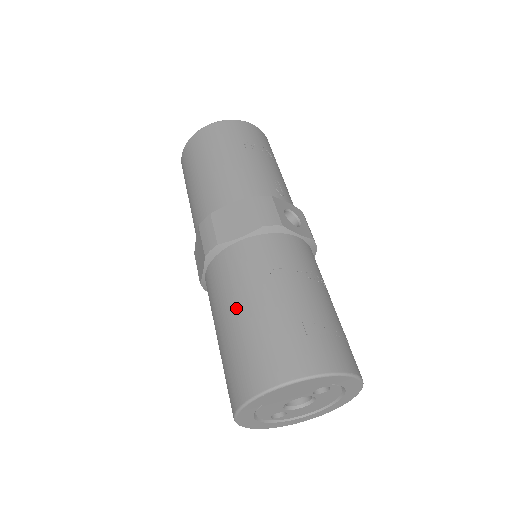
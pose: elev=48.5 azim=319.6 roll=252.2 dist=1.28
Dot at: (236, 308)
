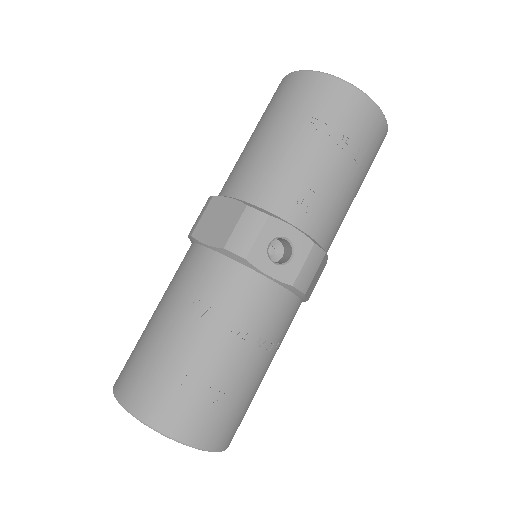
Dot at: (158, 309)
